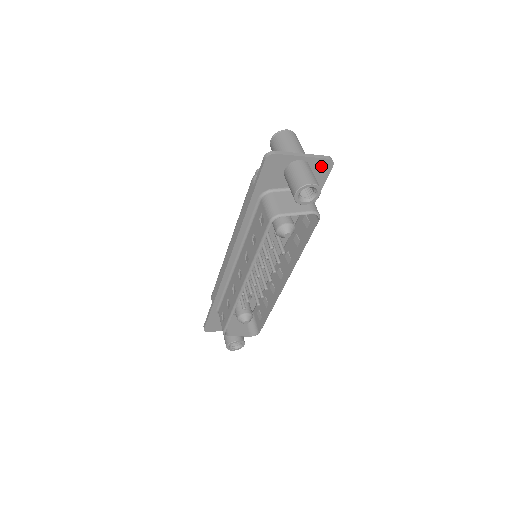
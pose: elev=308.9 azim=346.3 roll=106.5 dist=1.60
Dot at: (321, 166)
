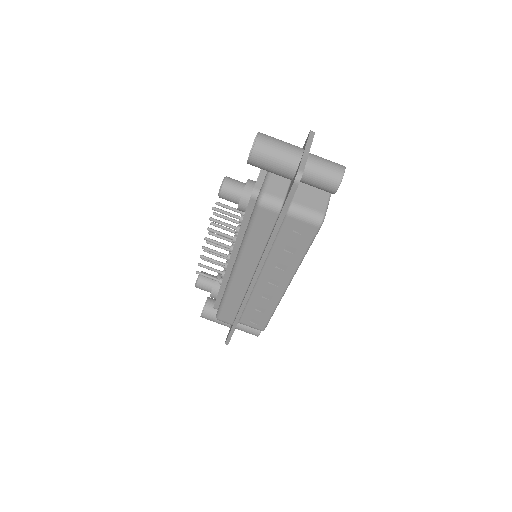
Dot at: occluded
